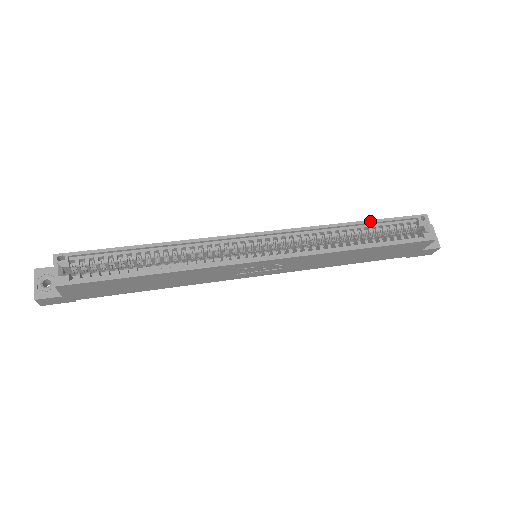
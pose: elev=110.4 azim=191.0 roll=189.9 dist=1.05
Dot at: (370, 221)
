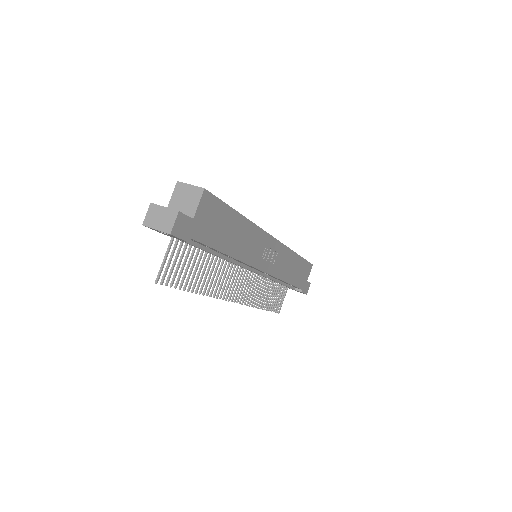
Dot at: occluded
